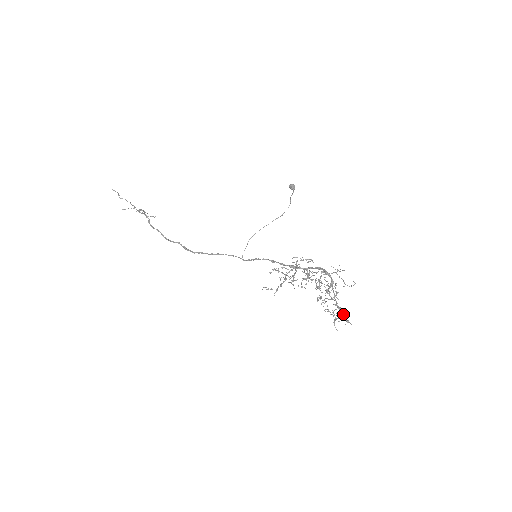
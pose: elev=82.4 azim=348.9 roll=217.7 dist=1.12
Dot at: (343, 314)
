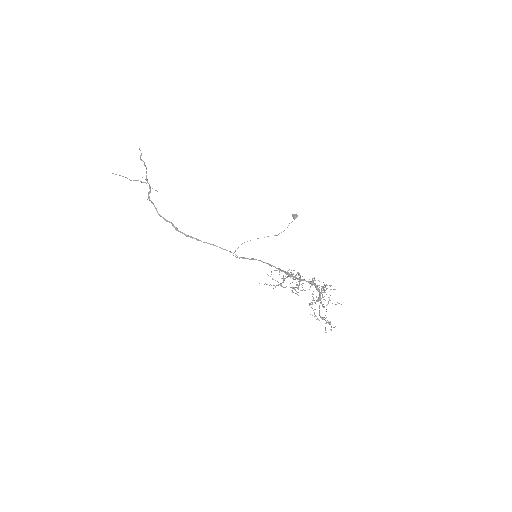
Dot at: (330, 321)
